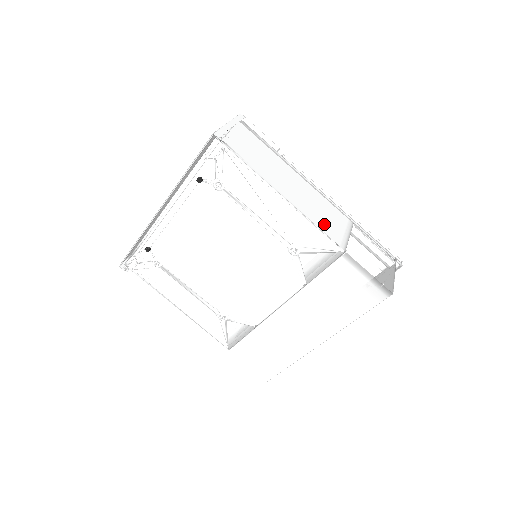
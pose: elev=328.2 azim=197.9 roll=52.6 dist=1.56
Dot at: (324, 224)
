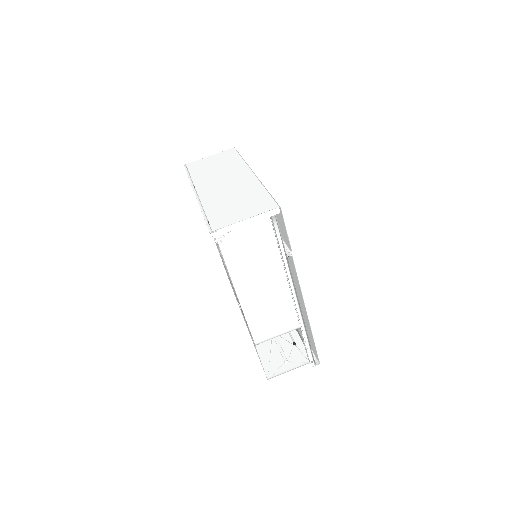
Dot at: (259, 323)
